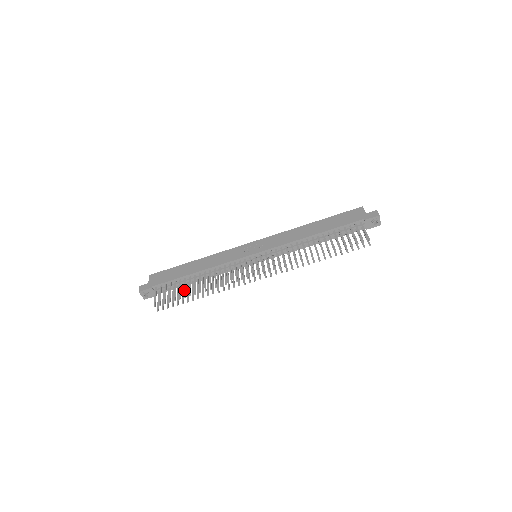
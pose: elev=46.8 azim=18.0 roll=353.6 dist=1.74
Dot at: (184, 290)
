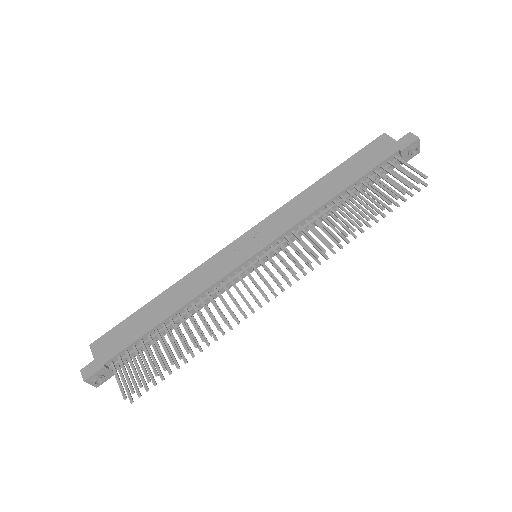
Dot at: (165, 351)
